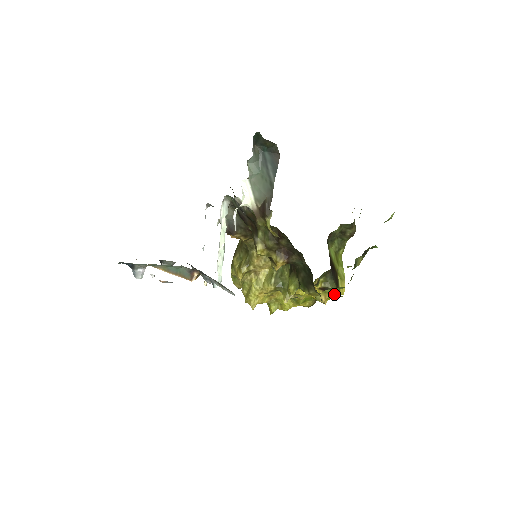
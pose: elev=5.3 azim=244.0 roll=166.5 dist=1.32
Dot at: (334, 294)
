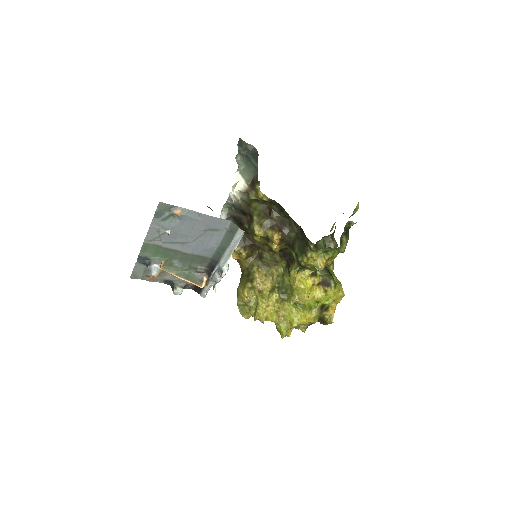
Dot at: (334, 289)
